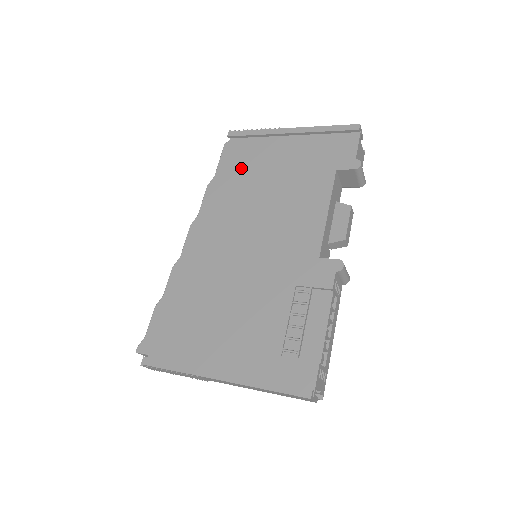
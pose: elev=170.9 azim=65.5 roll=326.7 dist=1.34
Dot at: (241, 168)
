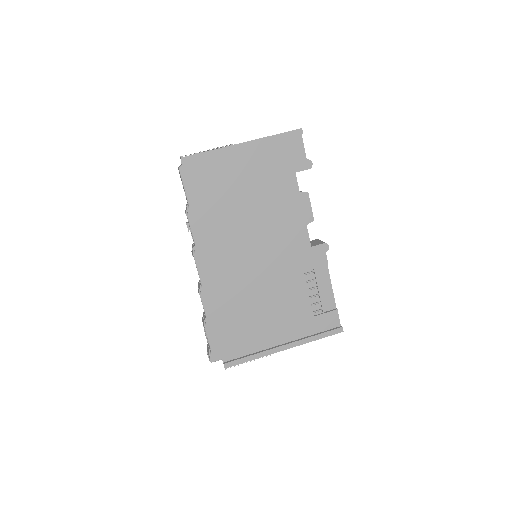
Dot at: (212, 191)
